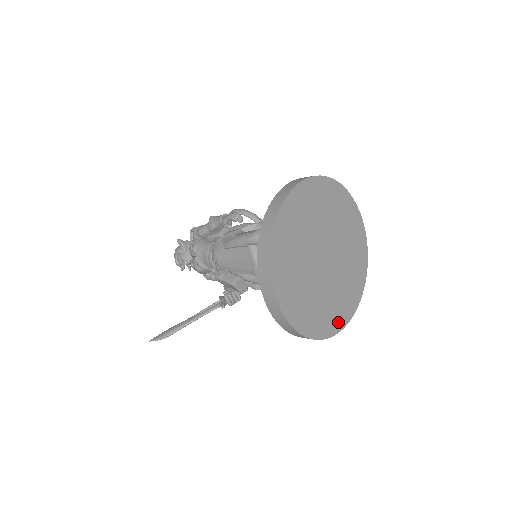
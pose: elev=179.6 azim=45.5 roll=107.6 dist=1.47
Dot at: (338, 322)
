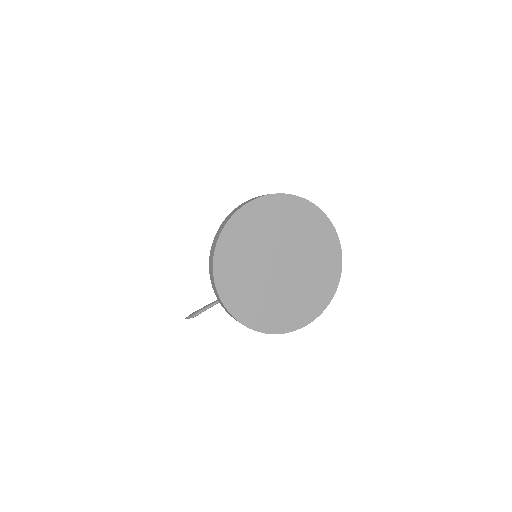
Dot at: (298, 320)
